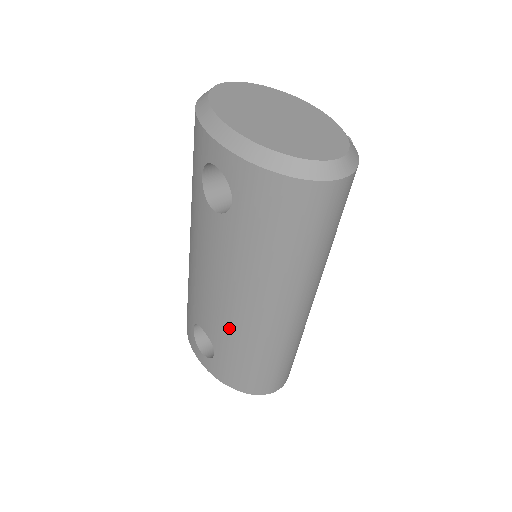
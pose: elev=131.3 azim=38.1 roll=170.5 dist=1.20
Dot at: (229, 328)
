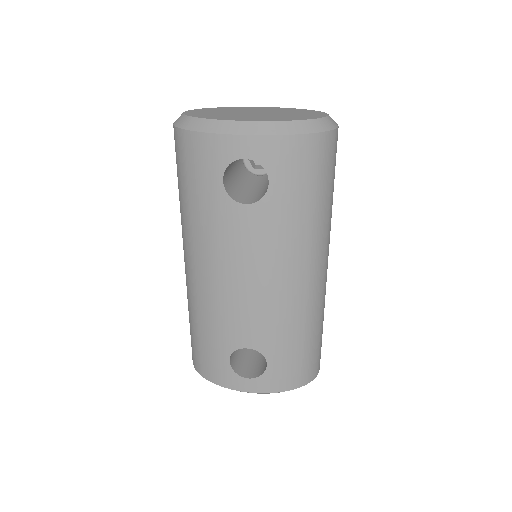
Dot at: (281, 319)
